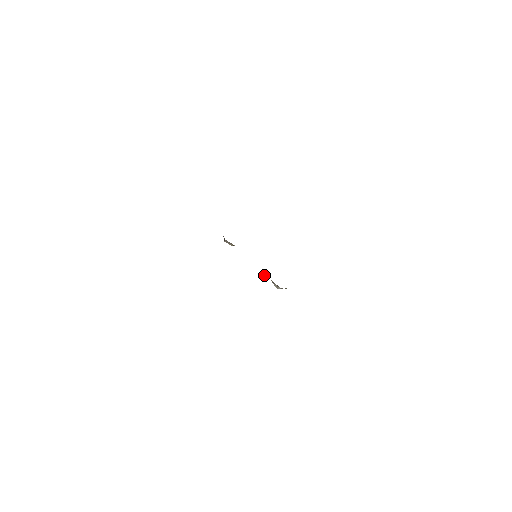
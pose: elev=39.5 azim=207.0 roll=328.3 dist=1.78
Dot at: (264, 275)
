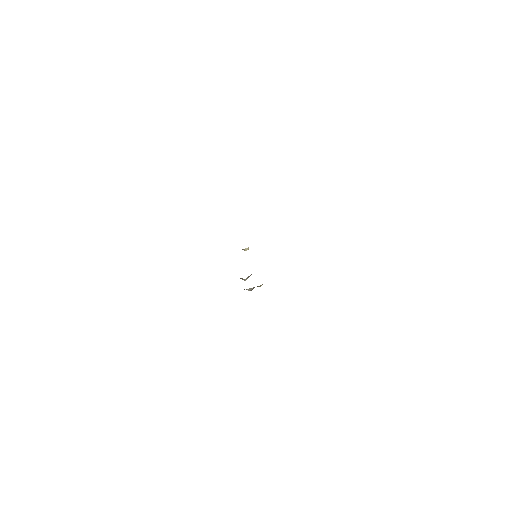
Dot at: (243, 279)
